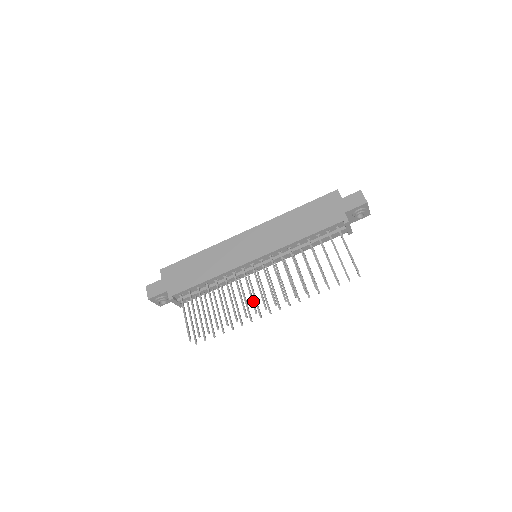
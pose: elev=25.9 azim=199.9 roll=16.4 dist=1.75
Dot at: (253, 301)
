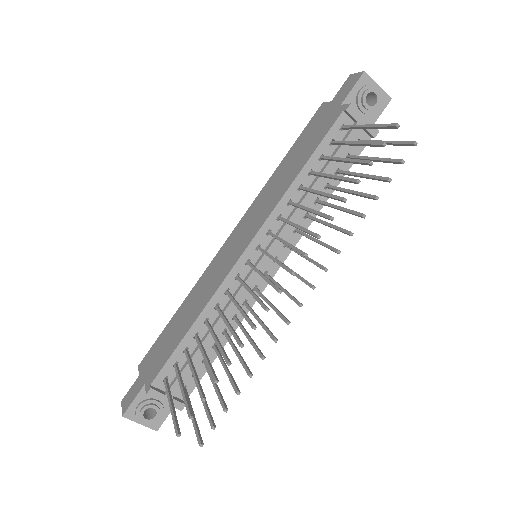
Dot at: (258, 298)
